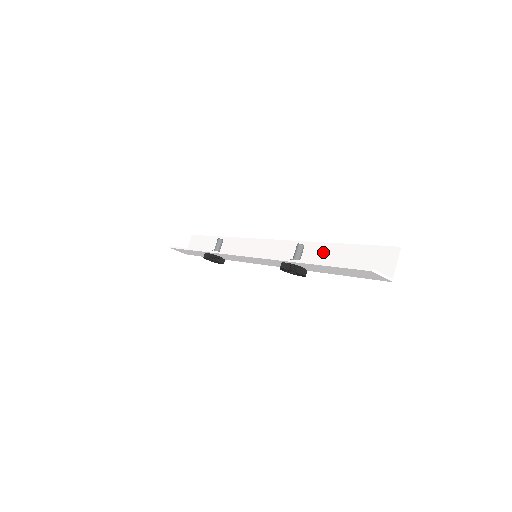
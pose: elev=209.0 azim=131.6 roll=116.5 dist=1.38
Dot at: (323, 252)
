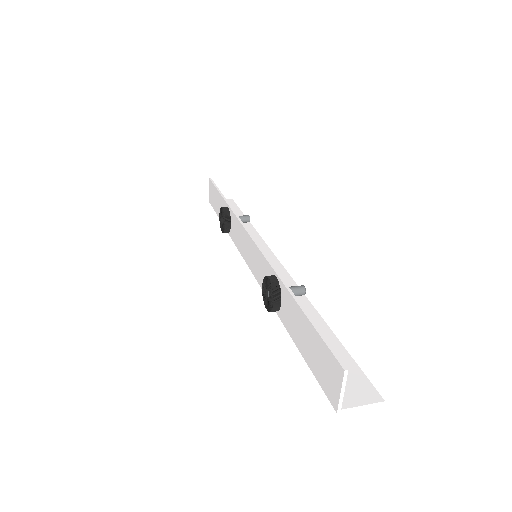
Dot at: occluded
